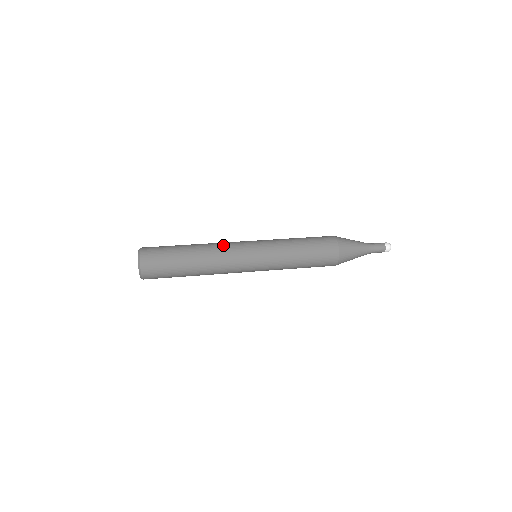
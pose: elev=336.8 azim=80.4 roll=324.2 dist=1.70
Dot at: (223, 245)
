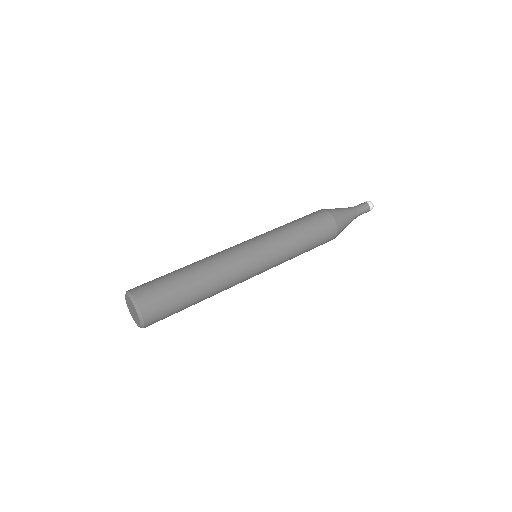
Dot at: (228, 262)
